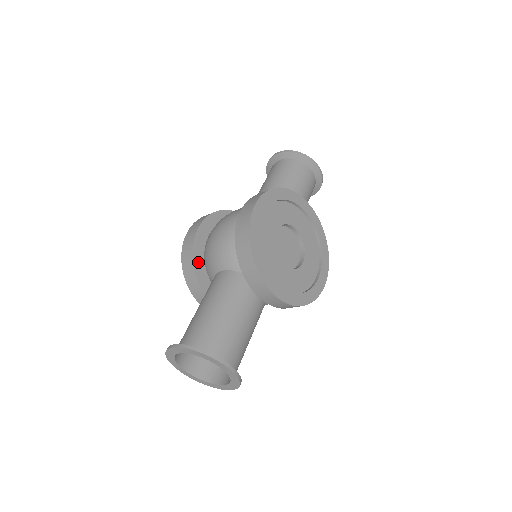
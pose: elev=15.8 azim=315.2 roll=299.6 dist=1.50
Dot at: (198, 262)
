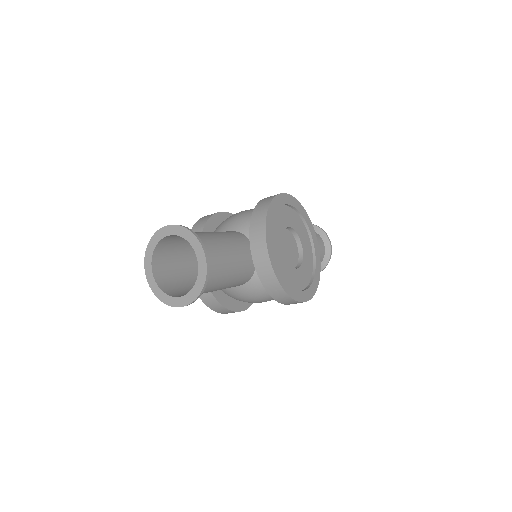
Dot at: (209, 228)
